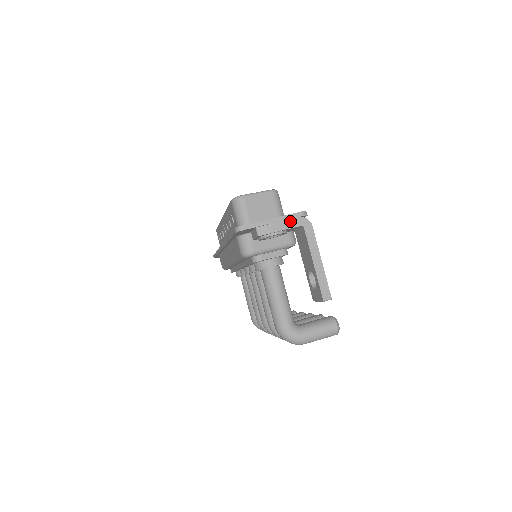
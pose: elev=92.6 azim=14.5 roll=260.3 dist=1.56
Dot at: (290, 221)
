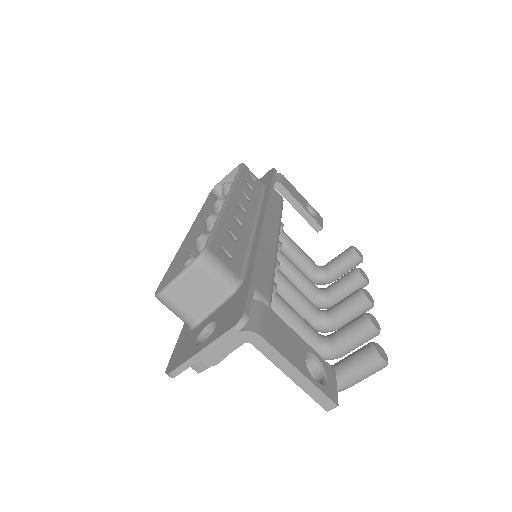
Dot at: (226, 343)
